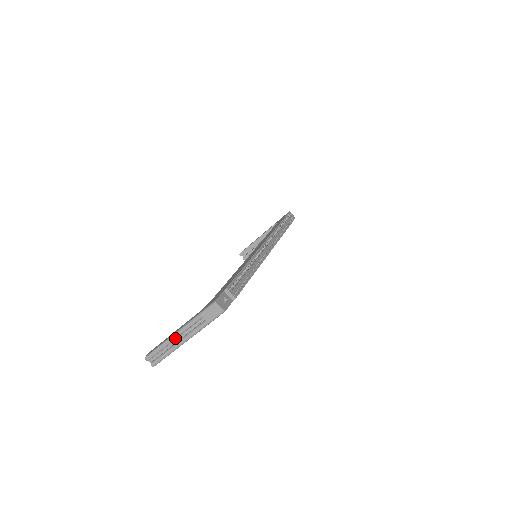
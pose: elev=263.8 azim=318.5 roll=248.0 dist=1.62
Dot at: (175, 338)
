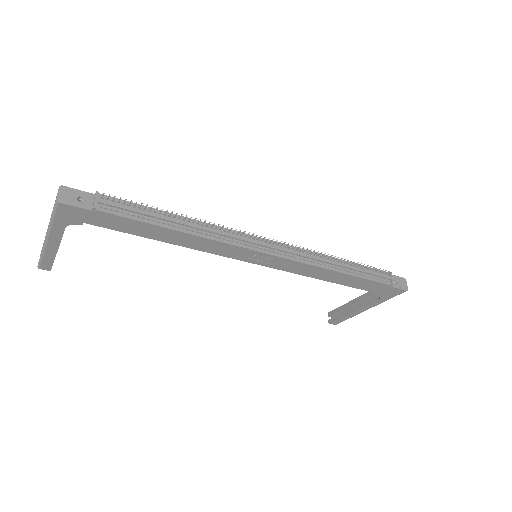
Dot at: occluded
